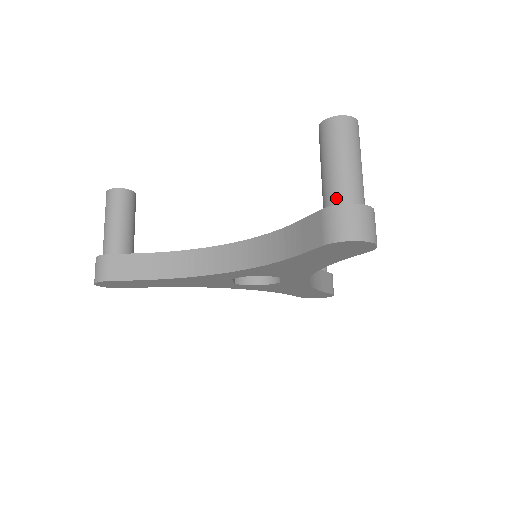
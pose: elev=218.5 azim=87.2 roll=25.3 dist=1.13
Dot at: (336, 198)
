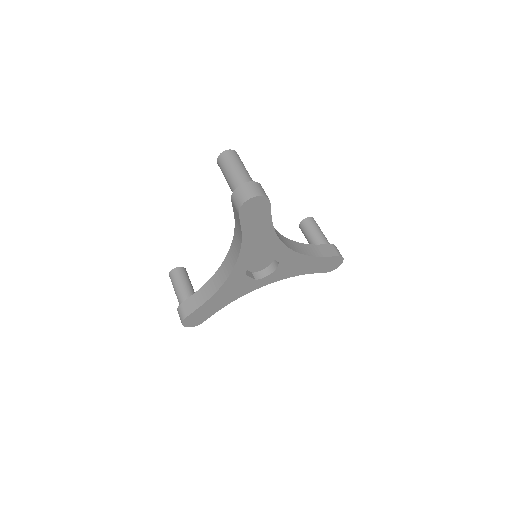
Dot at: (234, 189)
